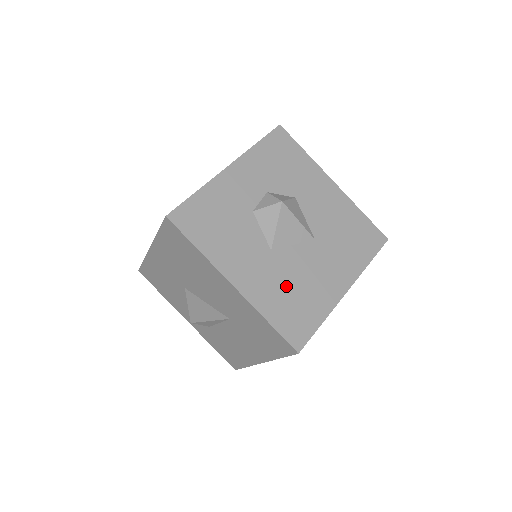
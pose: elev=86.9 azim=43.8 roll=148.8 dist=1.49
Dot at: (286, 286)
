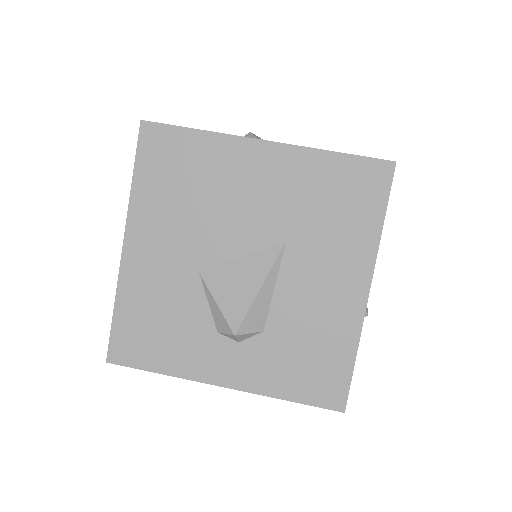
Dot at: occluded
